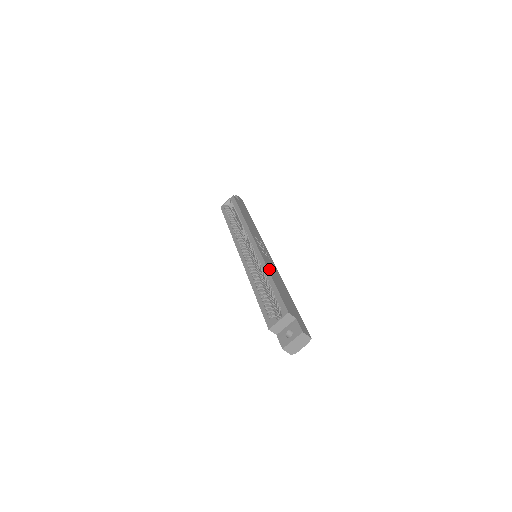
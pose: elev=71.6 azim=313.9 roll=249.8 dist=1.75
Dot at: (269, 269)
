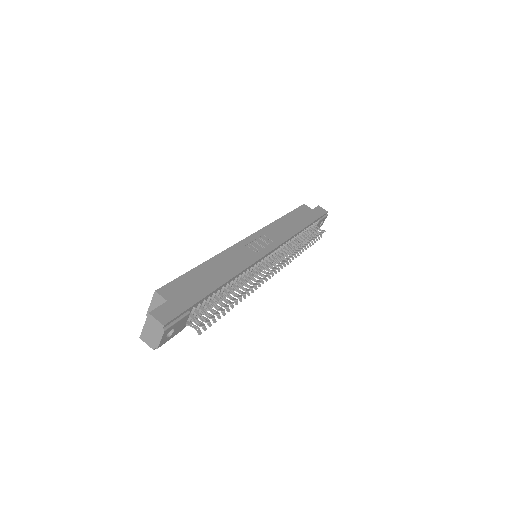
Dot at: (218, 257)
